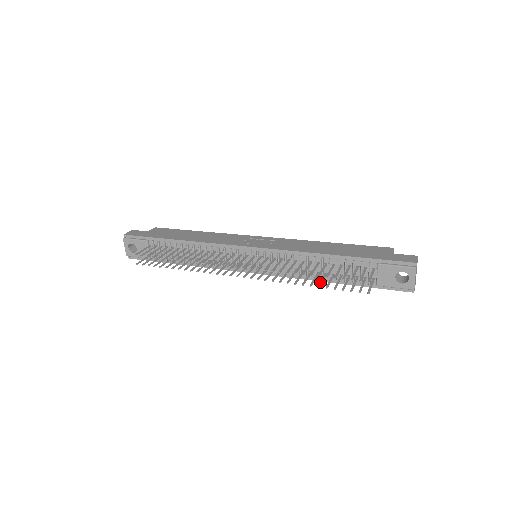
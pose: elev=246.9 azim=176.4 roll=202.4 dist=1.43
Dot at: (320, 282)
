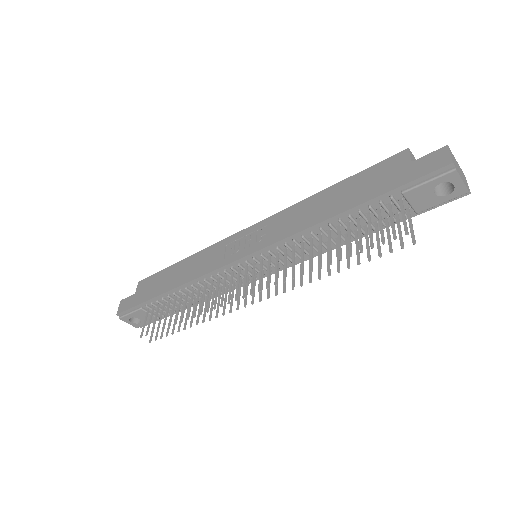
Dot at: (346, 258)
